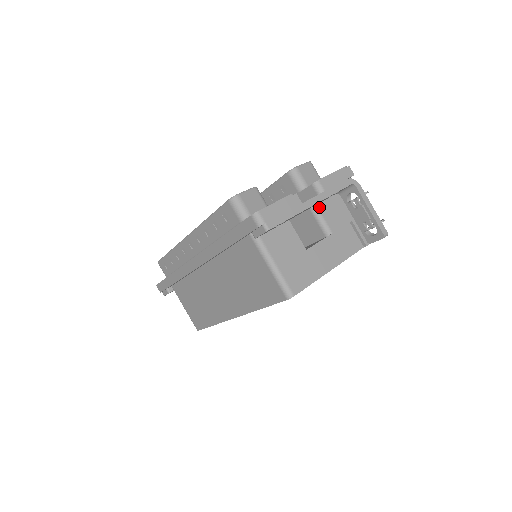
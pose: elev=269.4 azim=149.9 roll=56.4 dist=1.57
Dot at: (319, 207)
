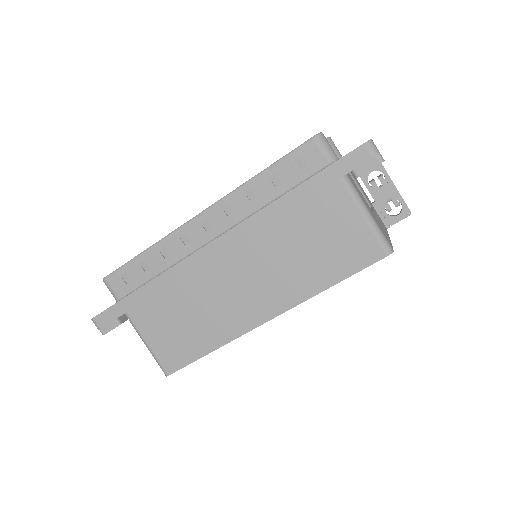
Dot at: (355, 180)
